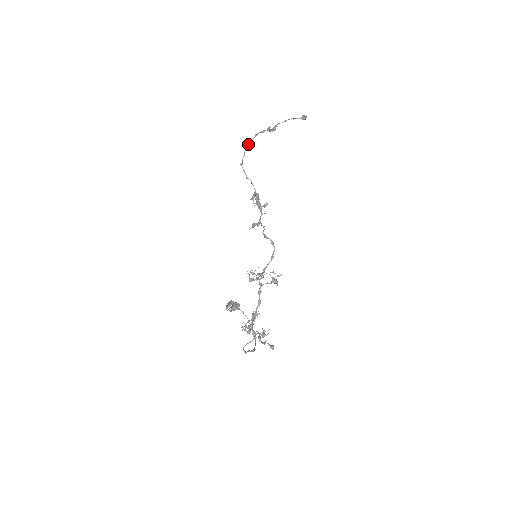
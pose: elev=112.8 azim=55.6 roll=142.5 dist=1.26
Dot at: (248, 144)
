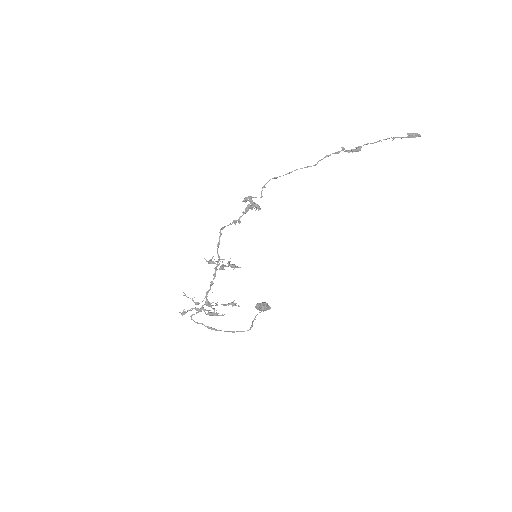
Dot at: (316, 164)
